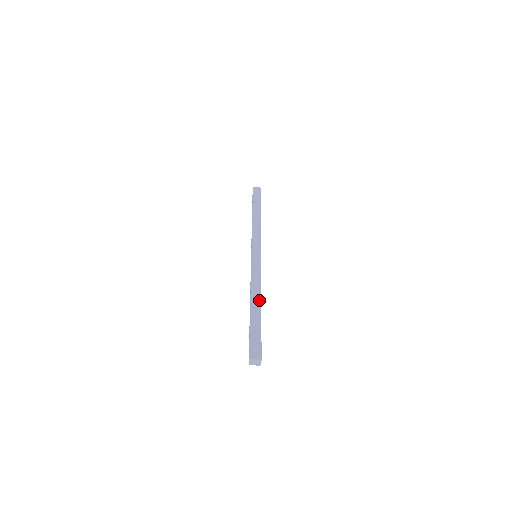
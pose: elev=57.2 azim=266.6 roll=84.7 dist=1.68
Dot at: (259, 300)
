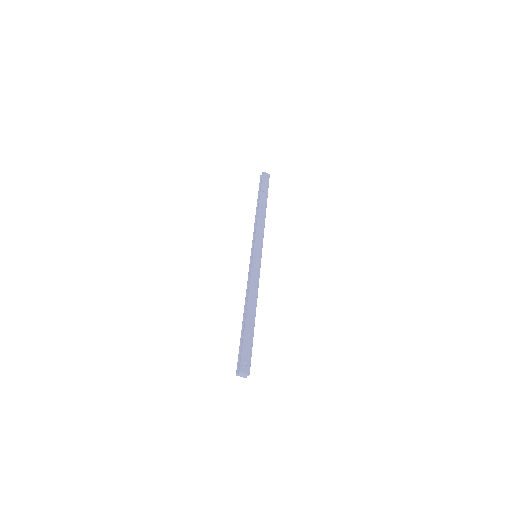
Dot at: (255, 309)
